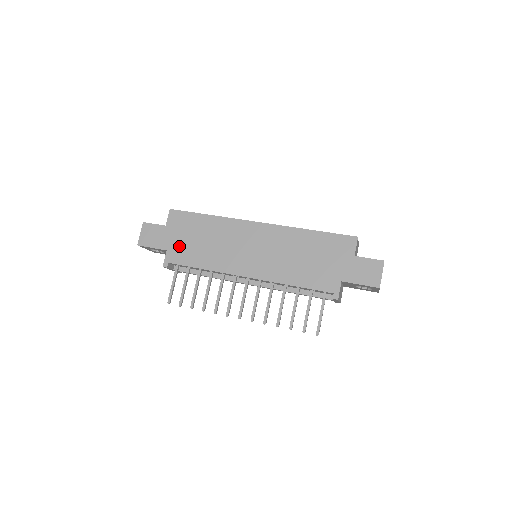
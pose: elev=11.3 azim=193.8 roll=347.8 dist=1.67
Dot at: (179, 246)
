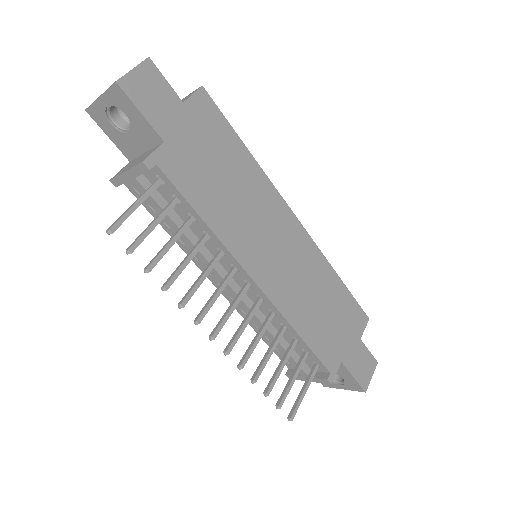
Dot at: (188, 154)
